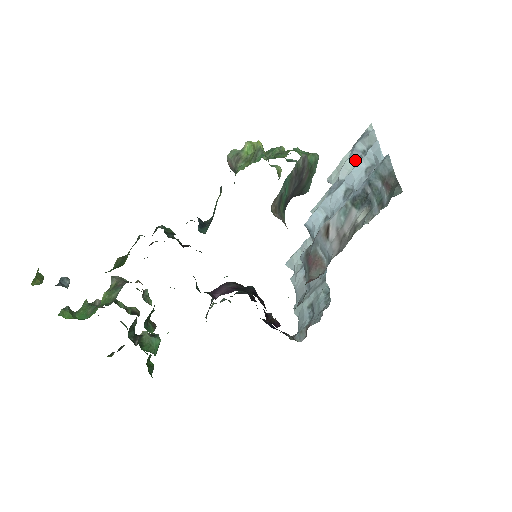
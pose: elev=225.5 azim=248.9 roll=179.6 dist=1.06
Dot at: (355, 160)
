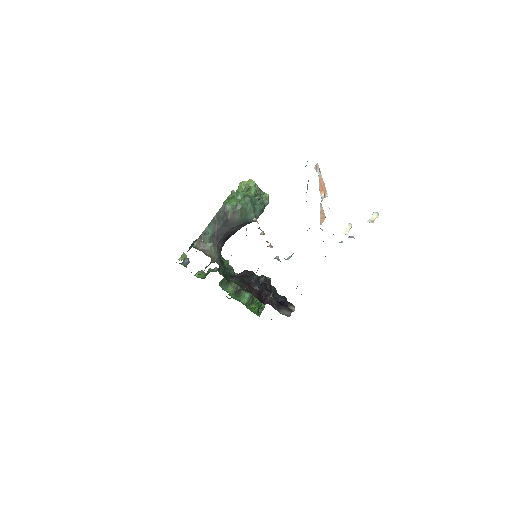
Dot at: (307, 187)
